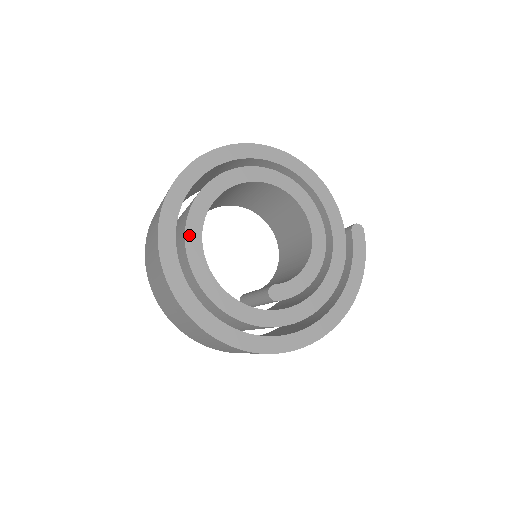
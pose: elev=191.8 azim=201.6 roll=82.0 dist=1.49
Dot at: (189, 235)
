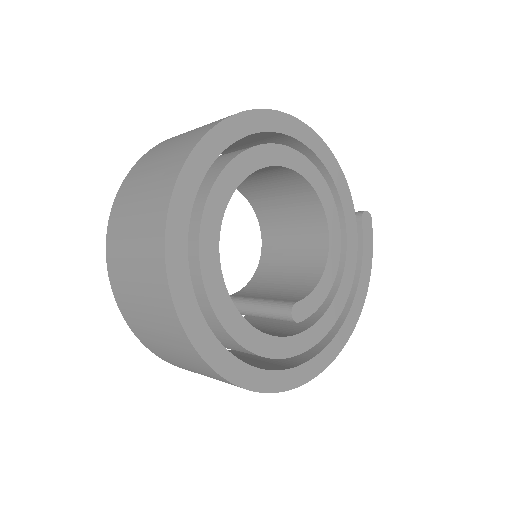
Dot at: (204, 254)
